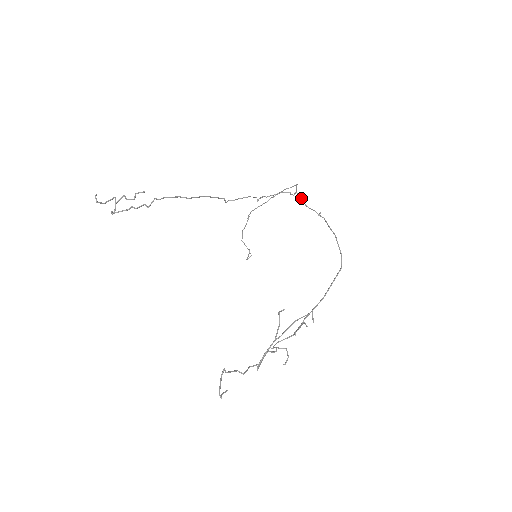
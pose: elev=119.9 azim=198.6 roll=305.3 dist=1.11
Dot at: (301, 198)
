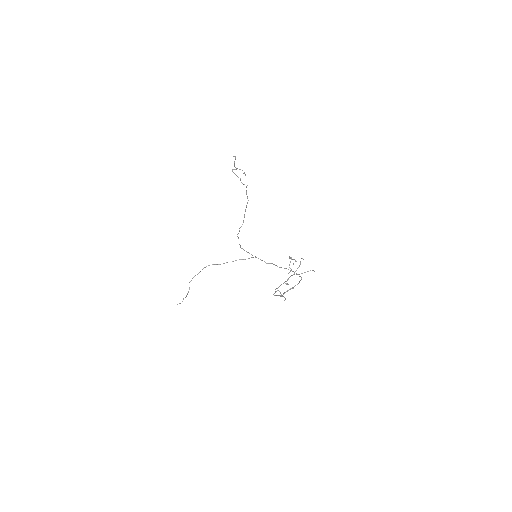
Dot at: (260, 259)
